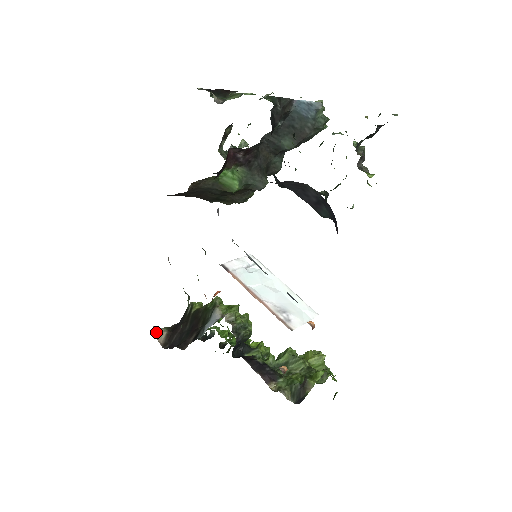
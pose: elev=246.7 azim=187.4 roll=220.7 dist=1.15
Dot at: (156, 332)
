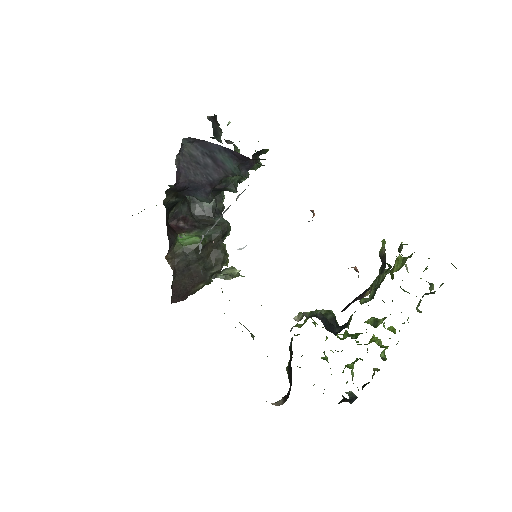
Dot at: occluded
